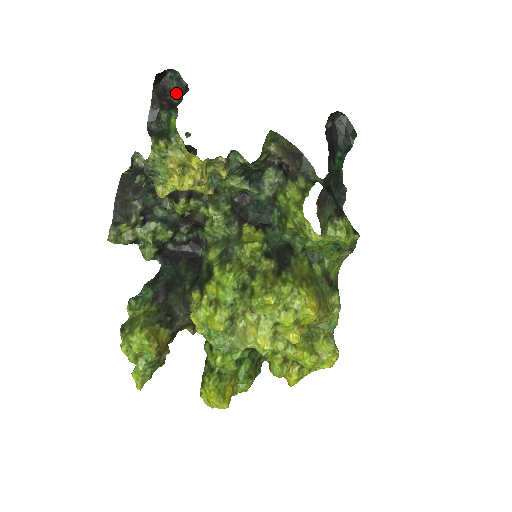
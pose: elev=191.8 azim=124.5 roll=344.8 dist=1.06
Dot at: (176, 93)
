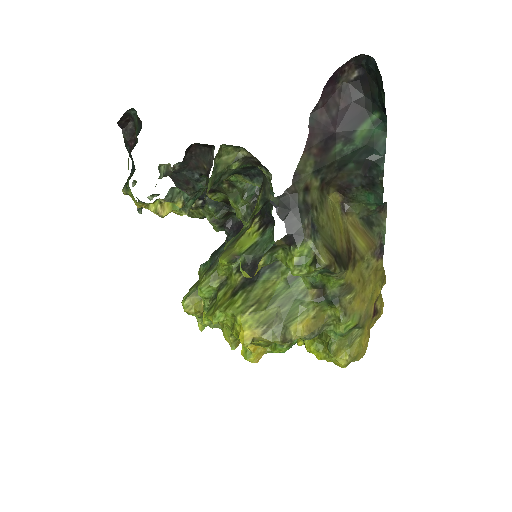
Dot at: (137, 132)
